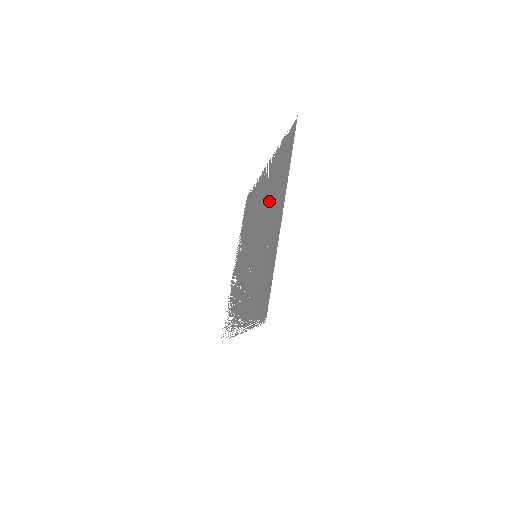
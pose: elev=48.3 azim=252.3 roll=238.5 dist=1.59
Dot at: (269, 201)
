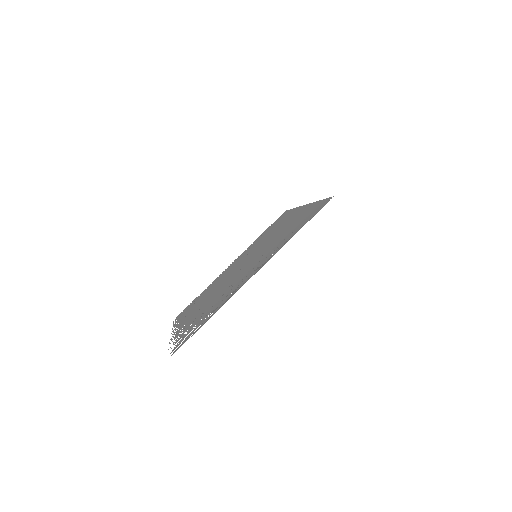
Dot at: (261, 242)
